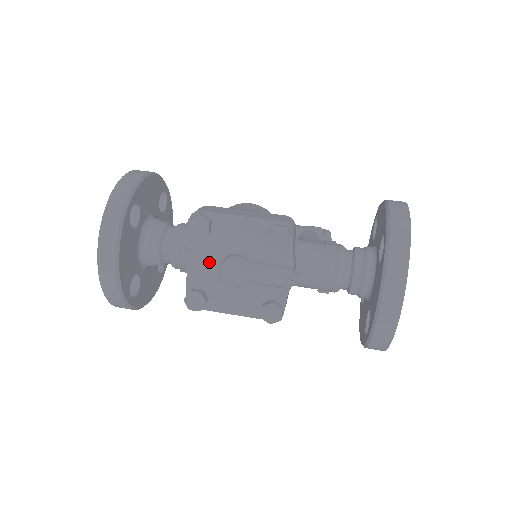
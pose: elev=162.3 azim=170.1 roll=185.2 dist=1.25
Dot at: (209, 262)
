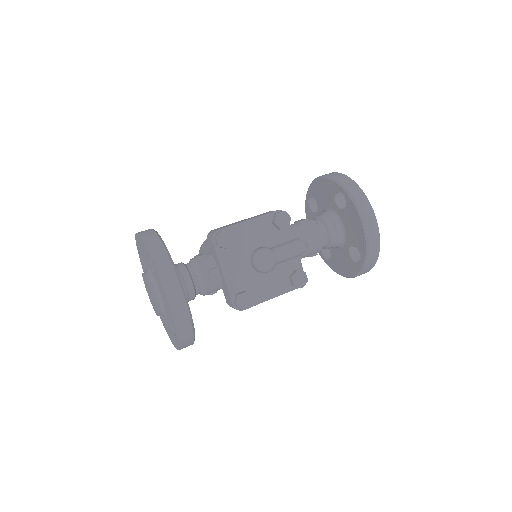
Dot at: (240, 266)
